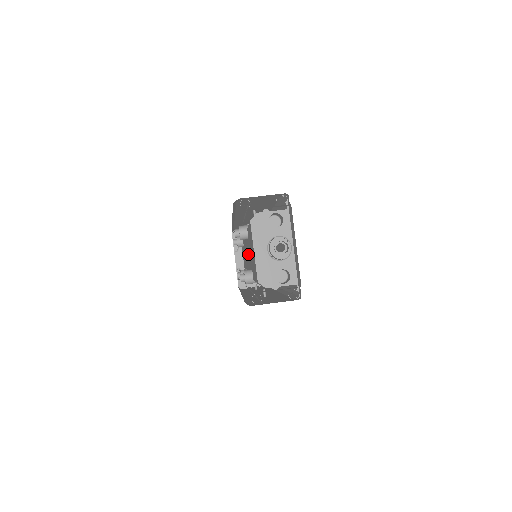
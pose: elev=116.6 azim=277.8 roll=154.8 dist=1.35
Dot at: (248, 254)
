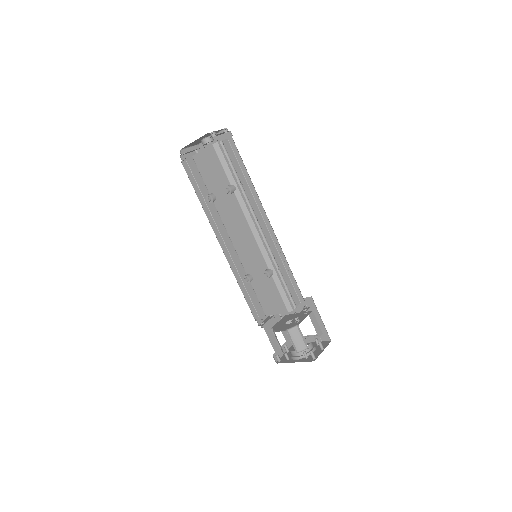
Dot at: (230, 213)
